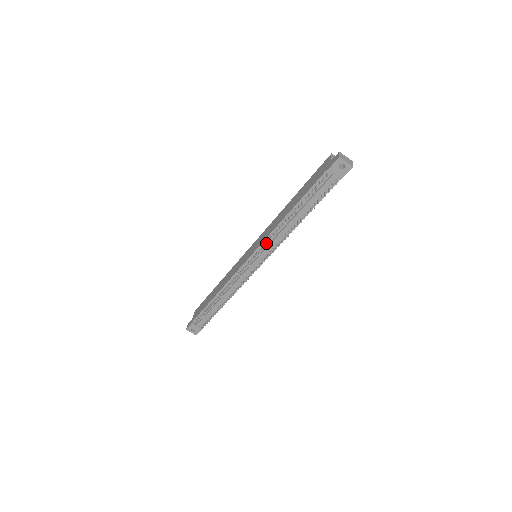
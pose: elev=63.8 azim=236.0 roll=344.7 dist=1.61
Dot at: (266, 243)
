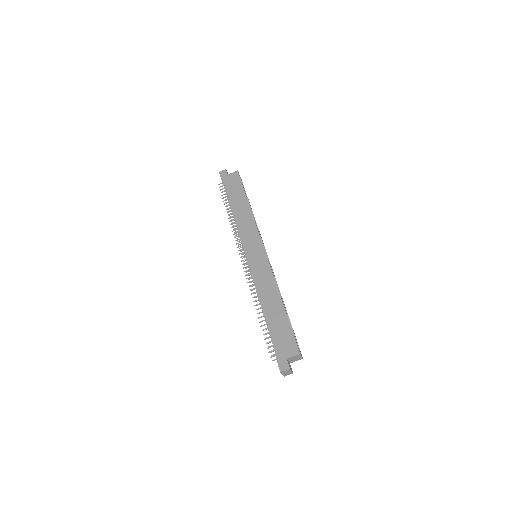
Dot at: (253, 277)
